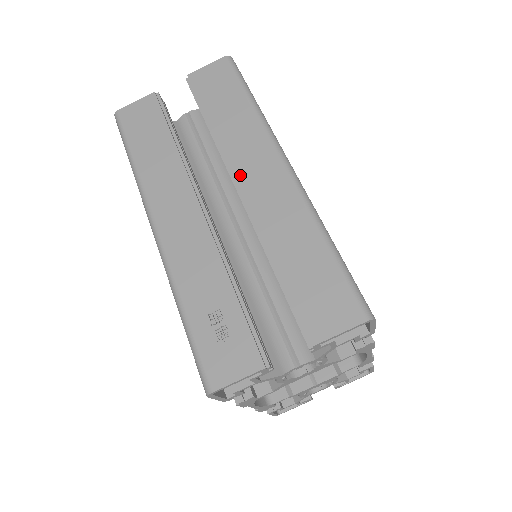
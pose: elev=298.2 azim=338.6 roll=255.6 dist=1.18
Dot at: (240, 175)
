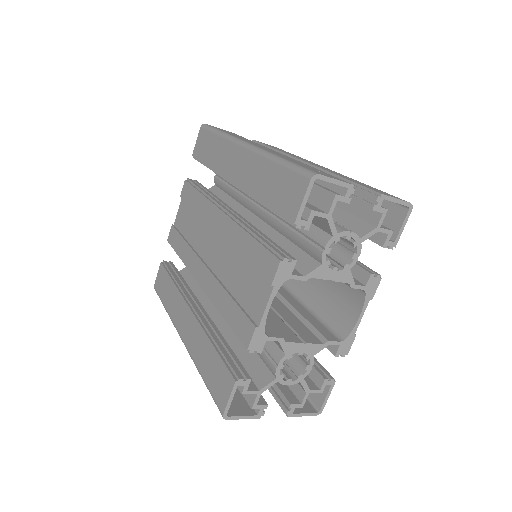
Dot at: occluded
